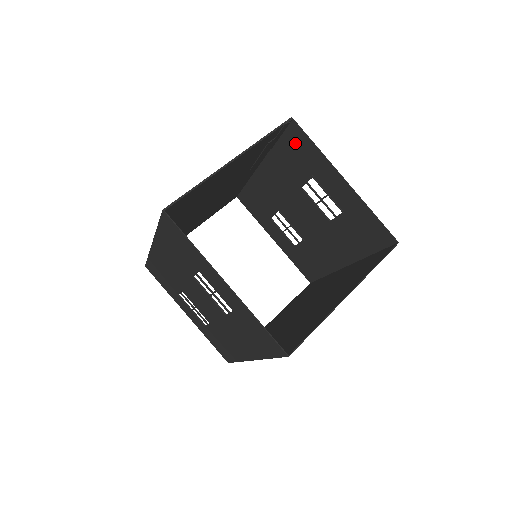
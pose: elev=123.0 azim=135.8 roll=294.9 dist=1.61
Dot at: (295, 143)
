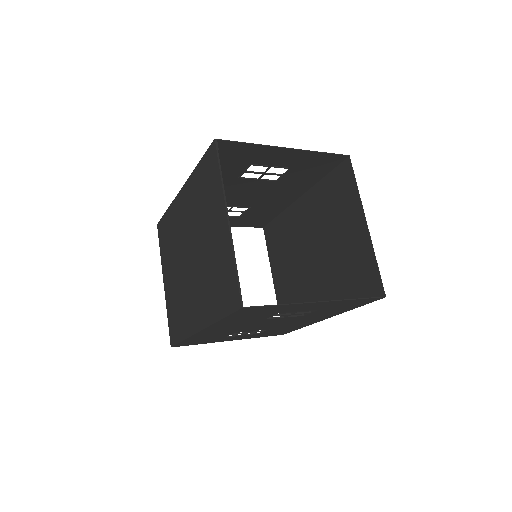
Dot at: (224, 154)
